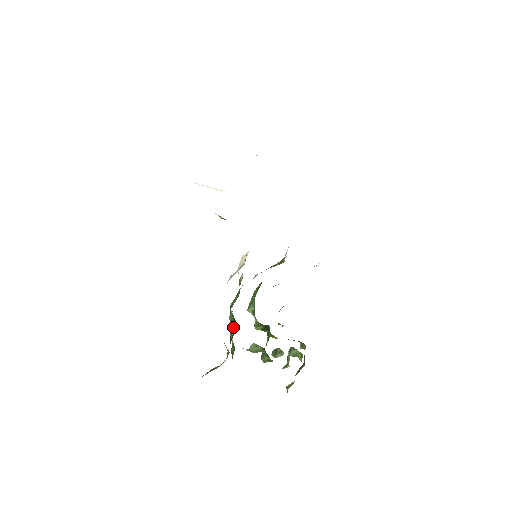
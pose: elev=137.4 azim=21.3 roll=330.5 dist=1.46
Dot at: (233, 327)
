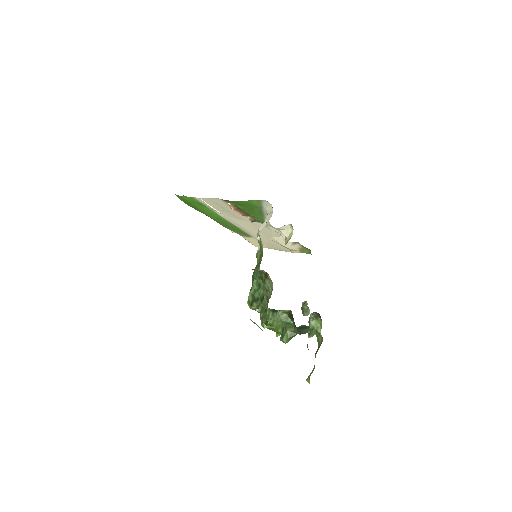
Dot at: (261, 288)
